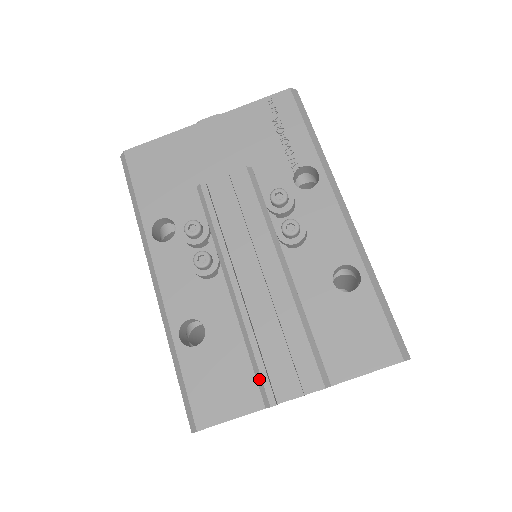
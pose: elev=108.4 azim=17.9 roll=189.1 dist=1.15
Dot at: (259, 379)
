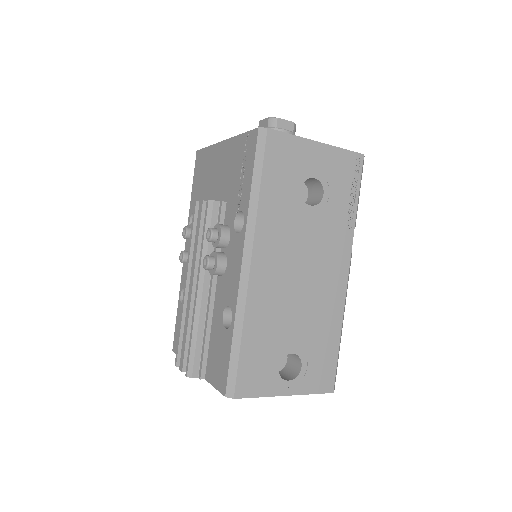
Dot at: (178, 347)
